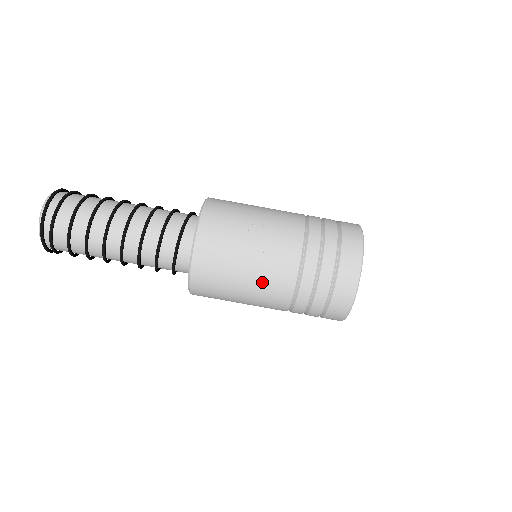
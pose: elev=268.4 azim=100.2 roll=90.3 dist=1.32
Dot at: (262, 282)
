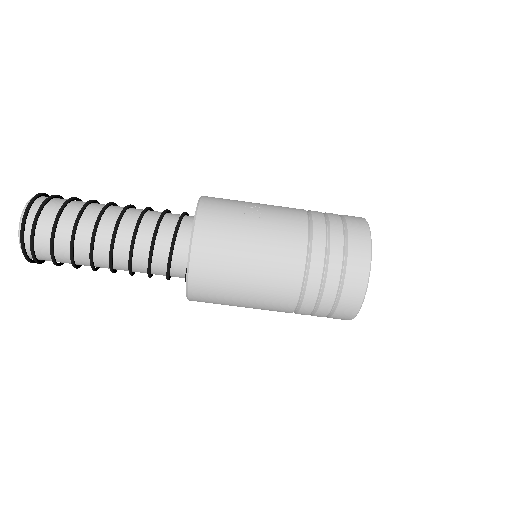
Dot at: (268, 270)
